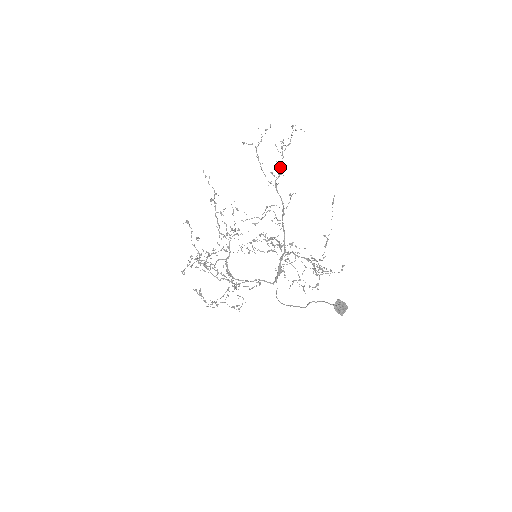
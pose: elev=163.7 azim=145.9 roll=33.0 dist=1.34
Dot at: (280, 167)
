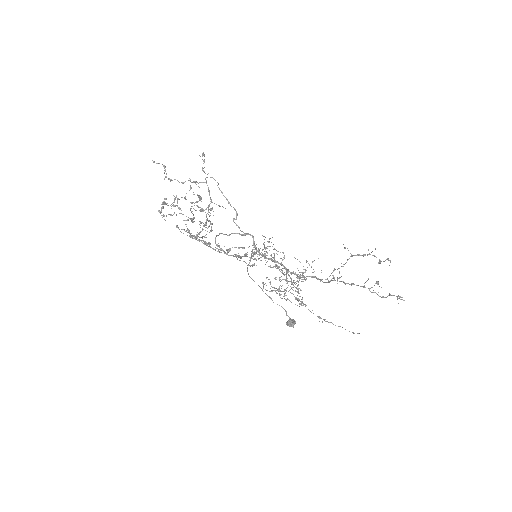
Dot at: occluded
